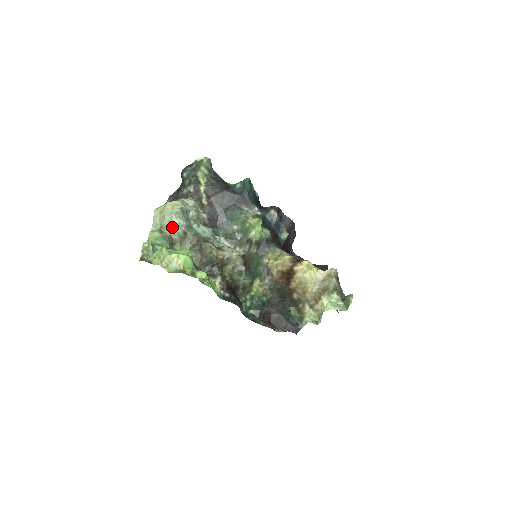
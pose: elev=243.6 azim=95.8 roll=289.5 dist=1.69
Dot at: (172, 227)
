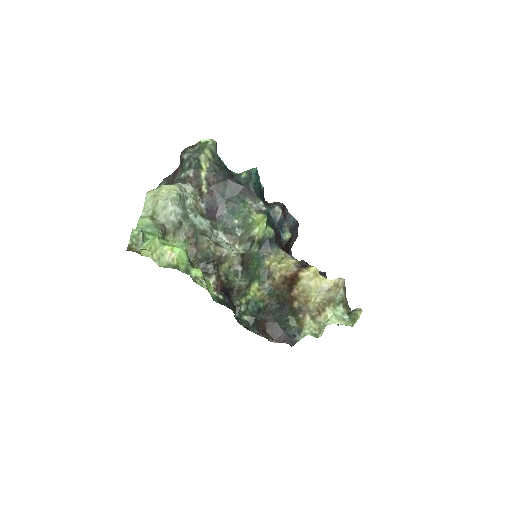
Dot at: (166, 214)
